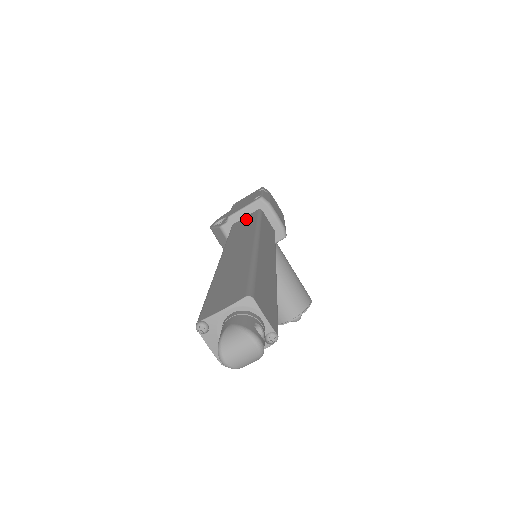
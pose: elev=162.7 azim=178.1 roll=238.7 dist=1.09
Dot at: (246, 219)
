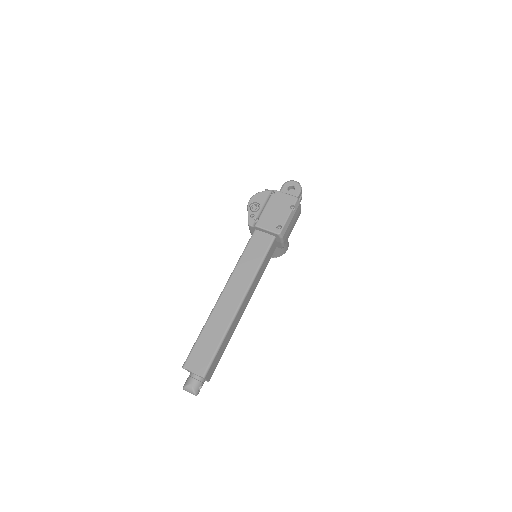
Dot at: (261, 242)
